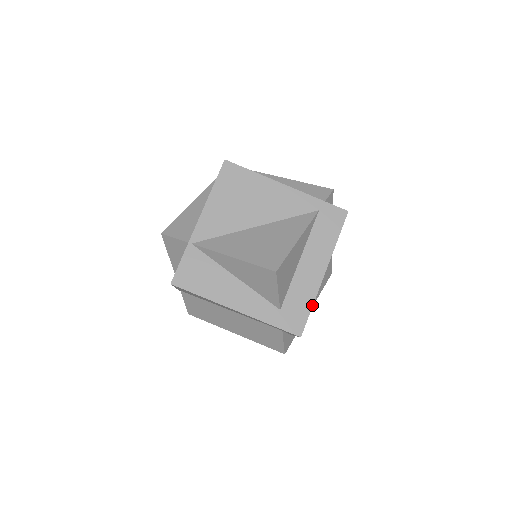
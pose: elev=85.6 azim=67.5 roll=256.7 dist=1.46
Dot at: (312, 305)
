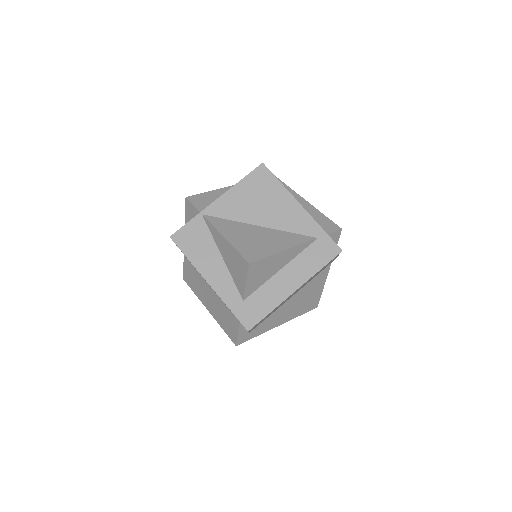
Dot at: (271, 311)
